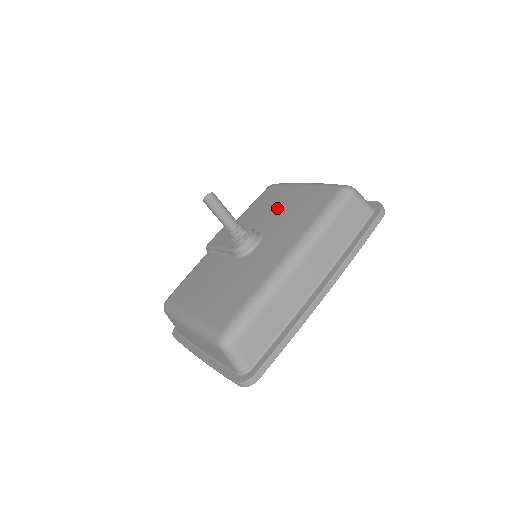
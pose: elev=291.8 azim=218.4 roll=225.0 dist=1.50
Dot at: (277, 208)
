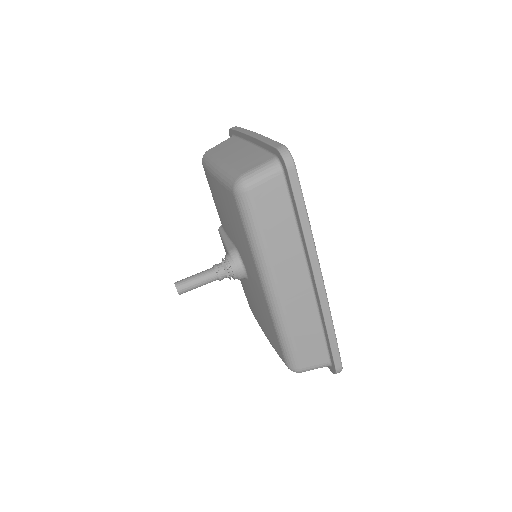
Dot at: occluded
